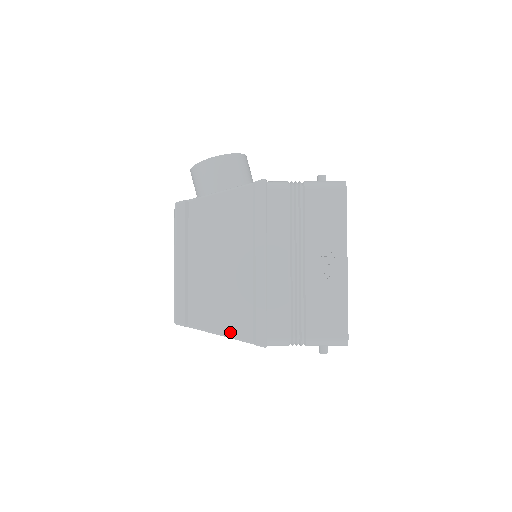
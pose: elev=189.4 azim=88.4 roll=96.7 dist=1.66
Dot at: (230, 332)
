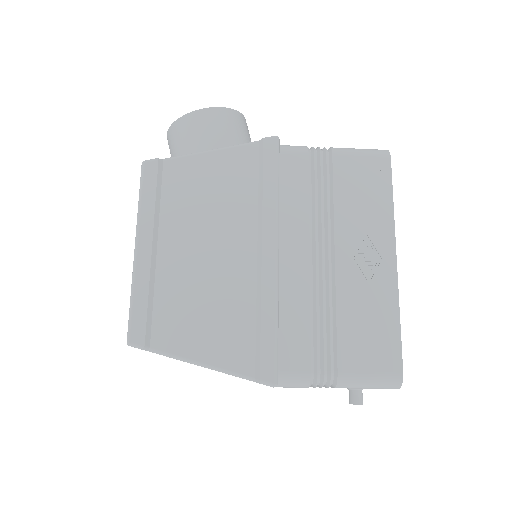
Dot at: (218, 361)
